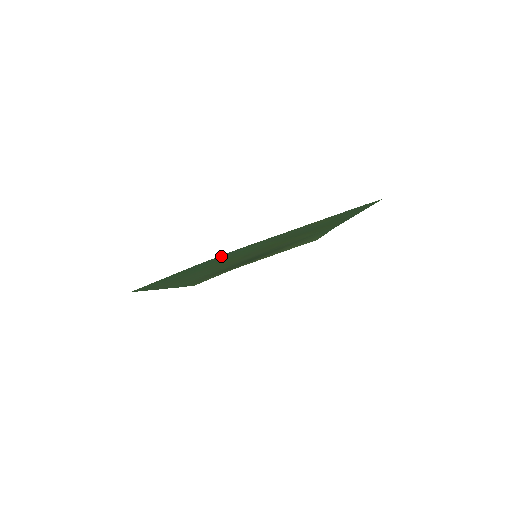
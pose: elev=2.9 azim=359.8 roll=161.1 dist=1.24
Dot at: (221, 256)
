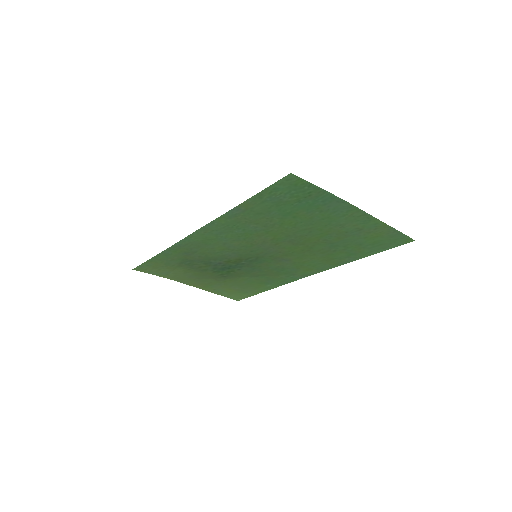
Dot at: (336, 202)
